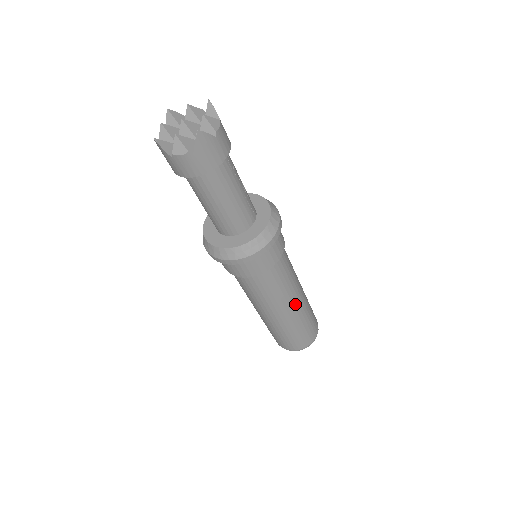
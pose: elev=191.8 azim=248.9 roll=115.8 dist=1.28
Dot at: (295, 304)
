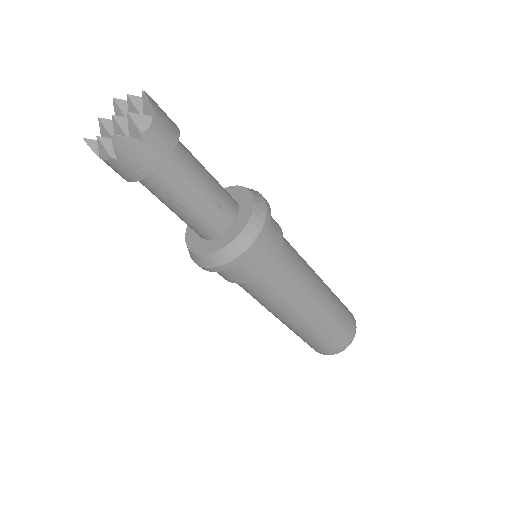
Dot at: (307, 312)
